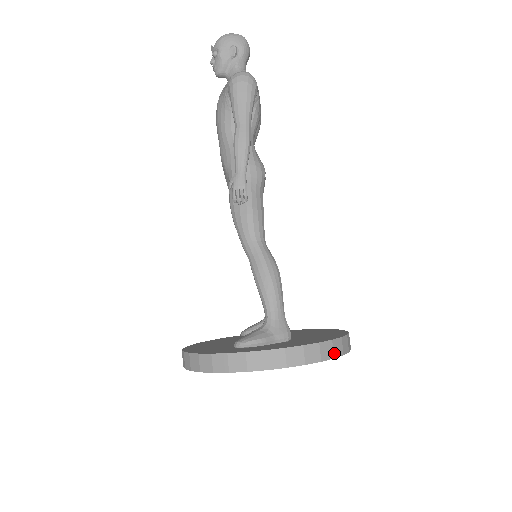
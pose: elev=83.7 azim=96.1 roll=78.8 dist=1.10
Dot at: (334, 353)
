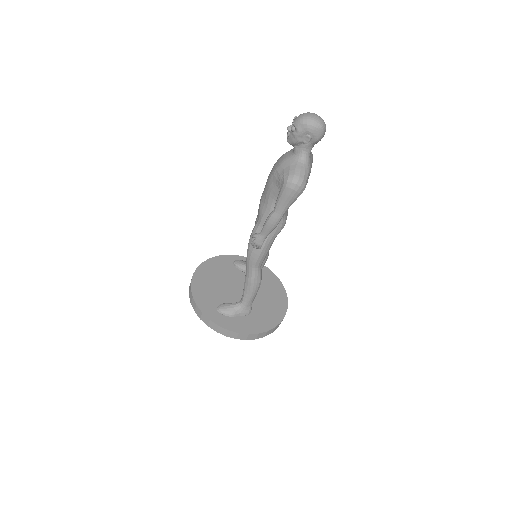
Dot at: (266, 335)
